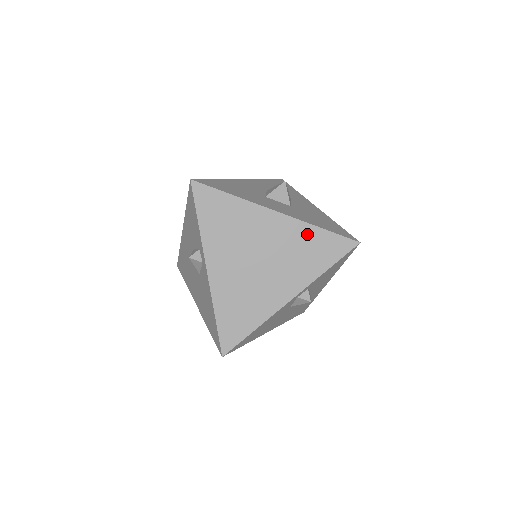
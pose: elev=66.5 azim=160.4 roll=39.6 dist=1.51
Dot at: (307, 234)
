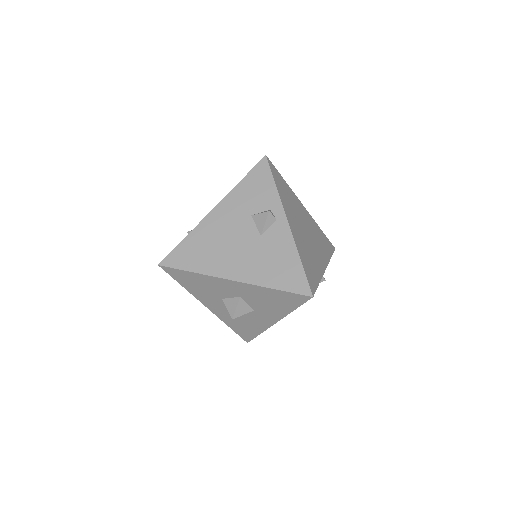
Dot at: (318, 229)
